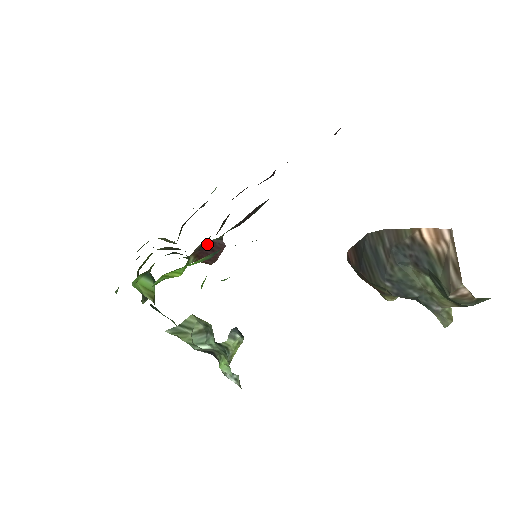
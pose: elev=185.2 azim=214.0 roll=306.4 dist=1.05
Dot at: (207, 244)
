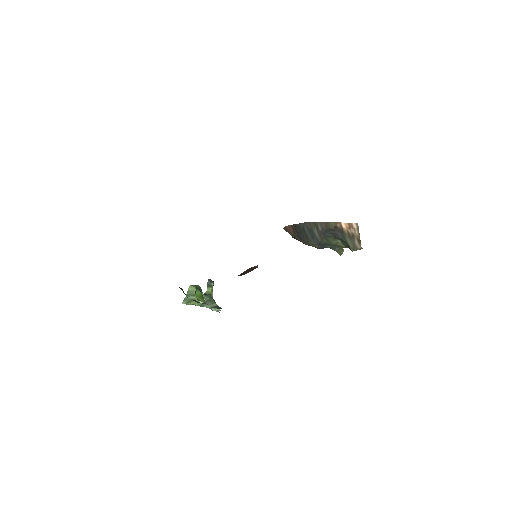
Dot at: (248, 269)
